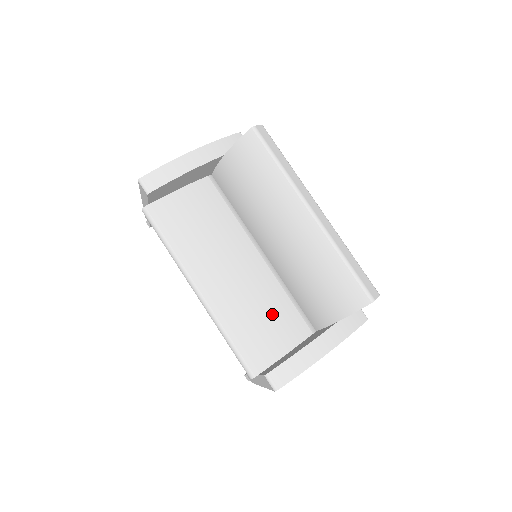
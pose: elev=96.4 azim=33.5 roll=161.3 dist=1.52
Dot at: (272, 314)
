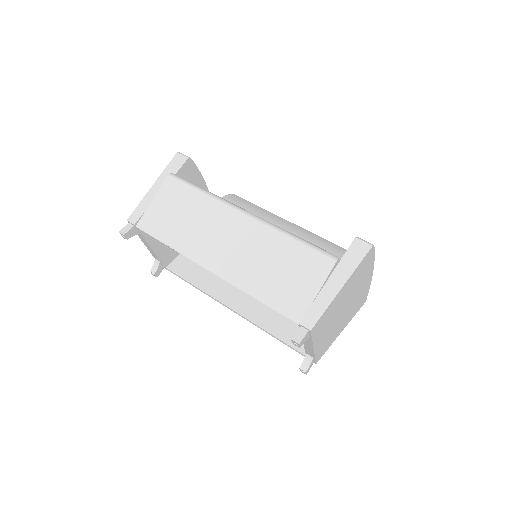
Dot at: occluded
